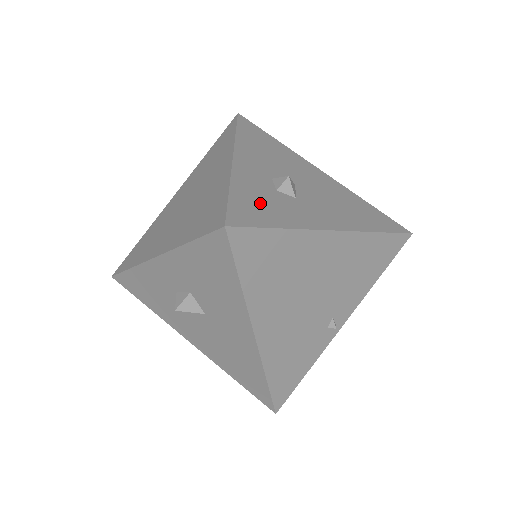
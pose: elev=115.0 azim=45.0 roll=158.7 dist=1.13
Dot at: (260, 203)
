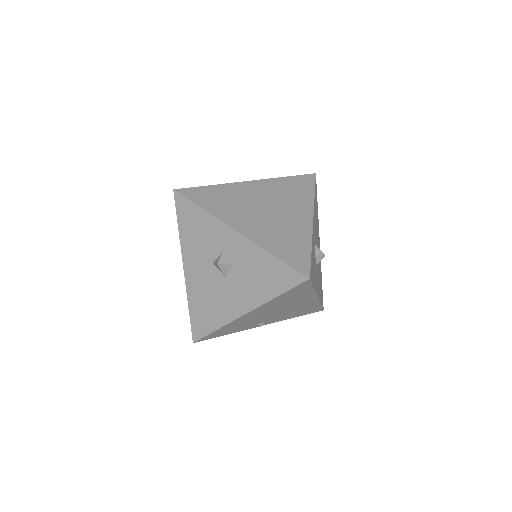
Dot at: occluded
